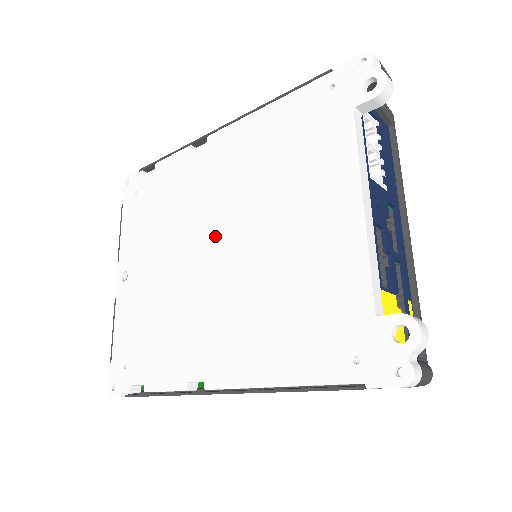
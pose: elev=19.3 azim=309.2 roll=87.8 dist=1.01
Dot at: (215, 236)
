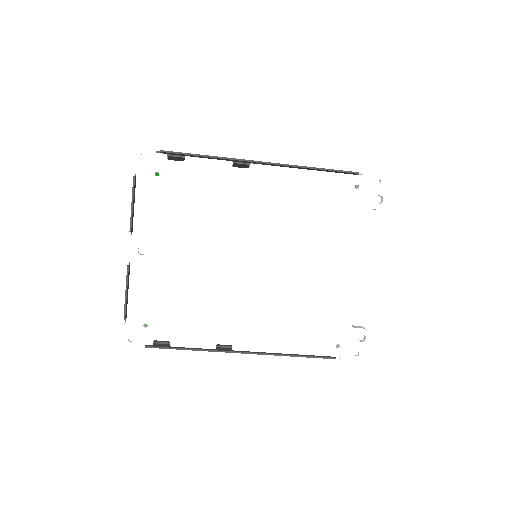
Dot at: (251, 250)
